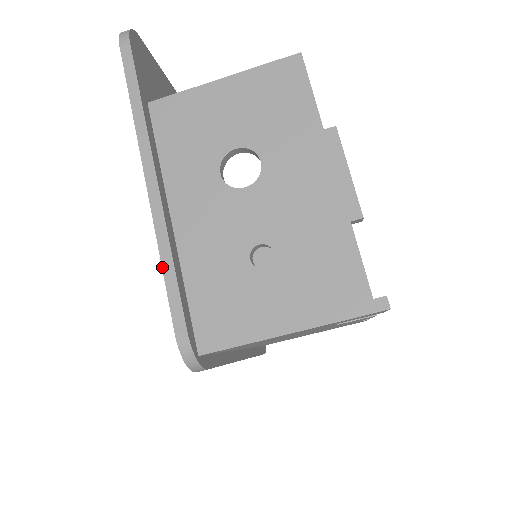
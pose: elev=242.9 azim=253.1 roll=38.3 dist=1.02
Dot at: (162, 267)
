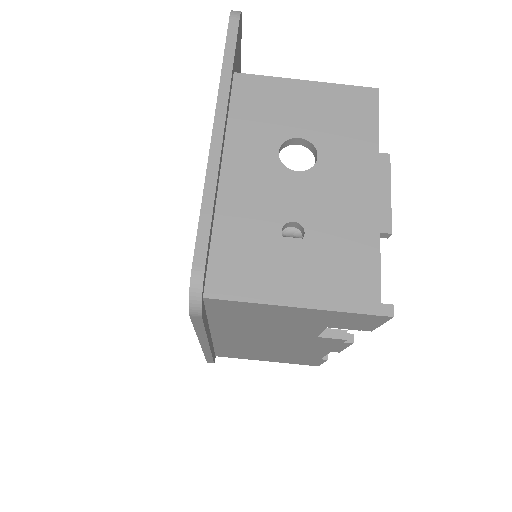
Dot at: (201, 204)
